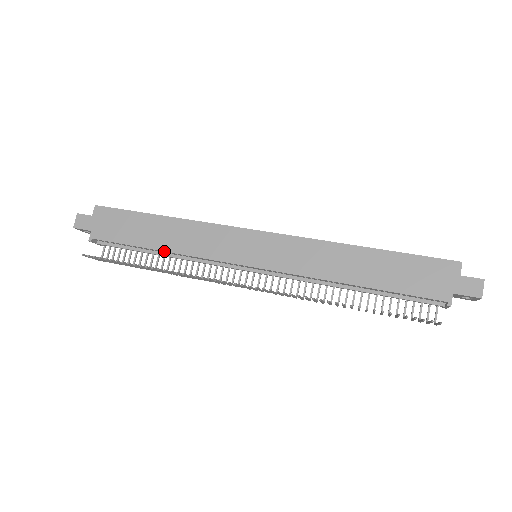
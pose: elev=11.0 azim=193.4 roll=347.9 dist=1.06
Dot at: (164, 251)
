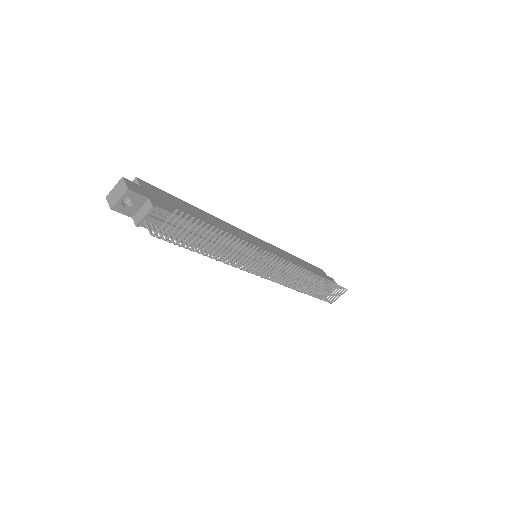
Dot at: occluded
